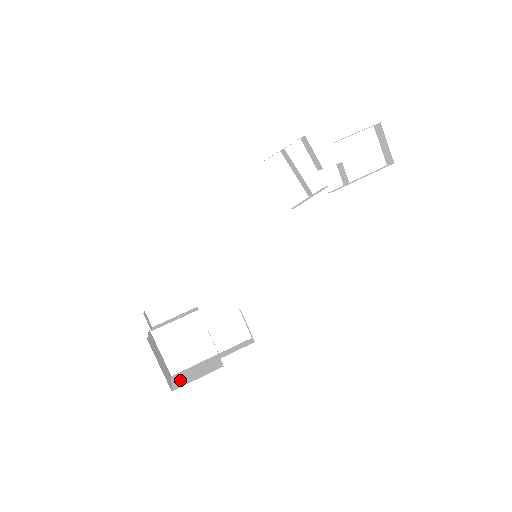
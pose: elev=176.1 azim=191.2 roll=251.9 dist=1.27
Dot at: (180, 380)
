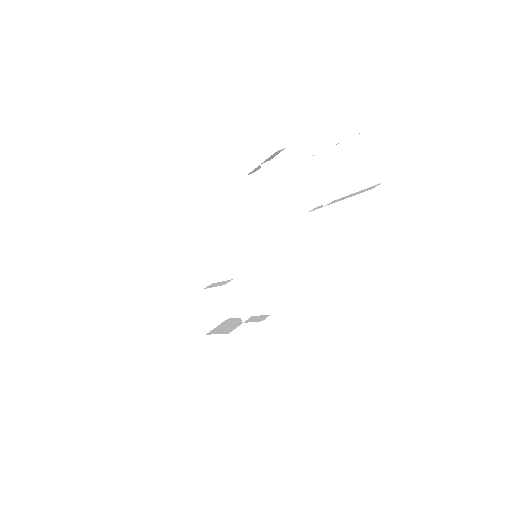
Dot at: (219, 327)
